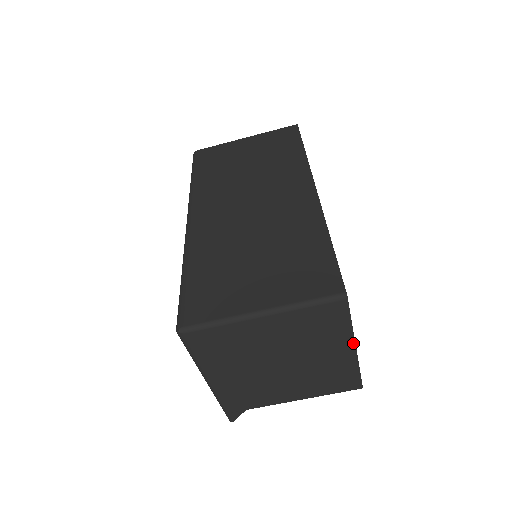
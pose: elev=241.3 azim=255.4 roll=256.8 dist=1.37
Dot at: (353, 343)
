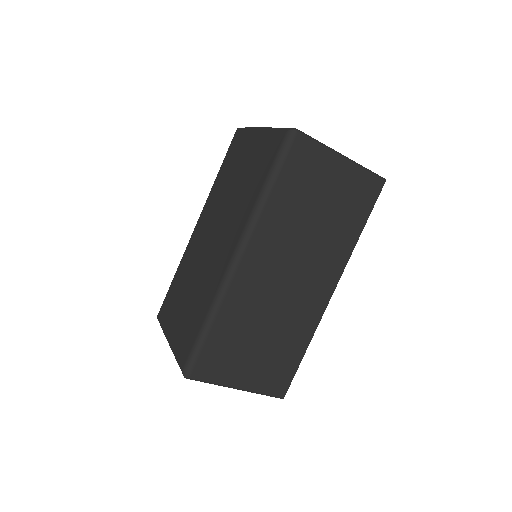
Dot at: occluded
